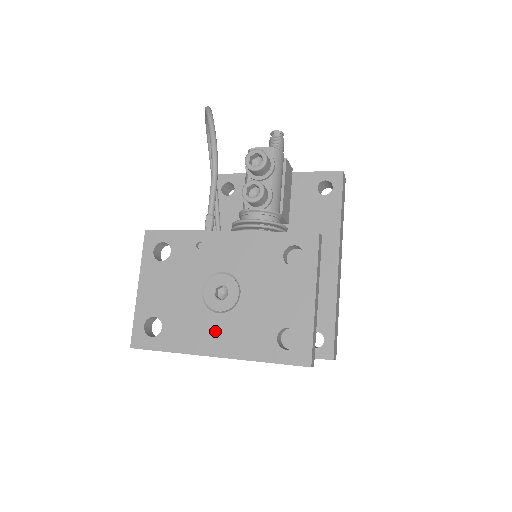
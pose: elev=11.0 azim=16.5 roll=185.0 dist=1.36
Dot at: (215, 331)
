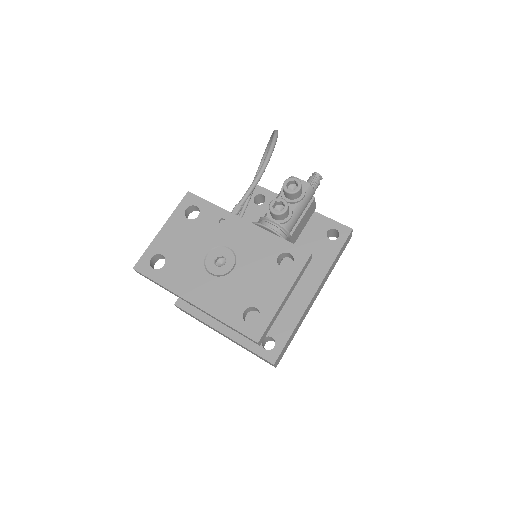
Dot at: (202, 286)
